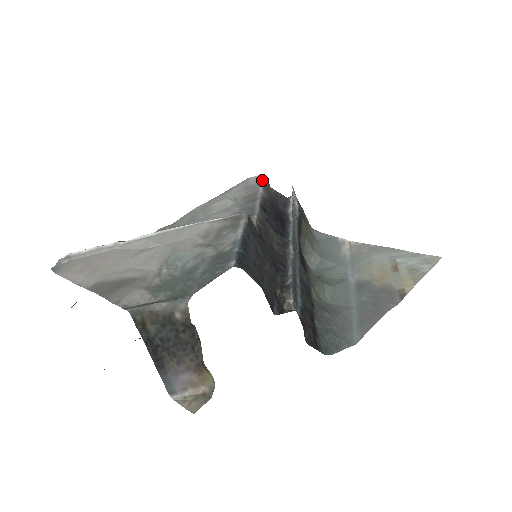
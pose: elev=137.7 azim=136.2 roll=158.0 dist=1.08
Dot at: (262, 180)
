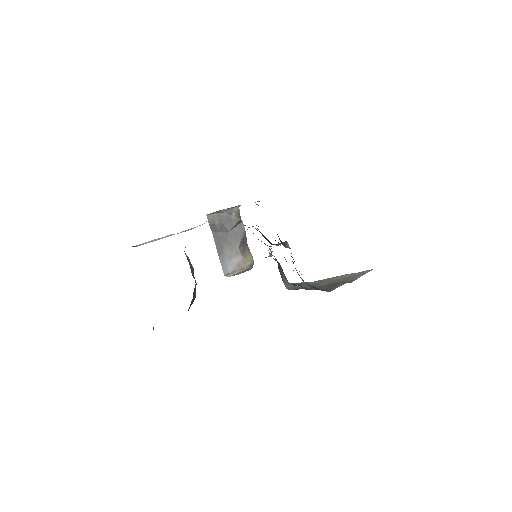
Dot at: occluded
